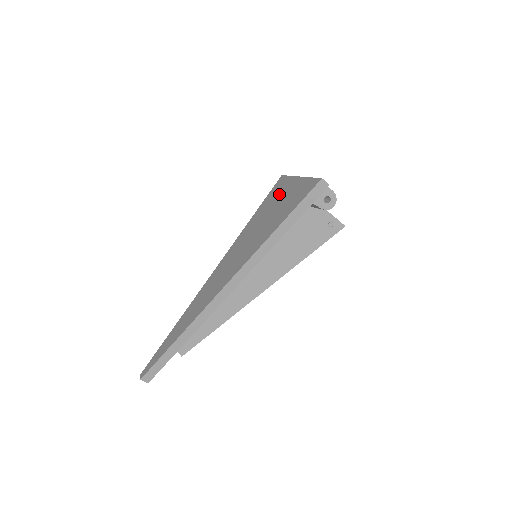
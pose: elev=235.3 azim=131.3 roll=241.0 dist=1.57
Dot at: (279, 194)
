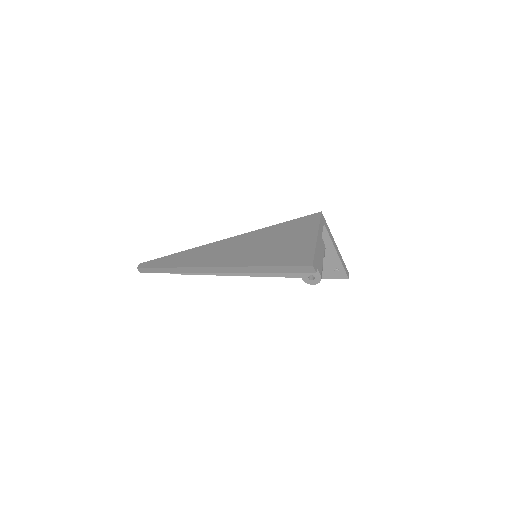
Dot at: (299, 231)
